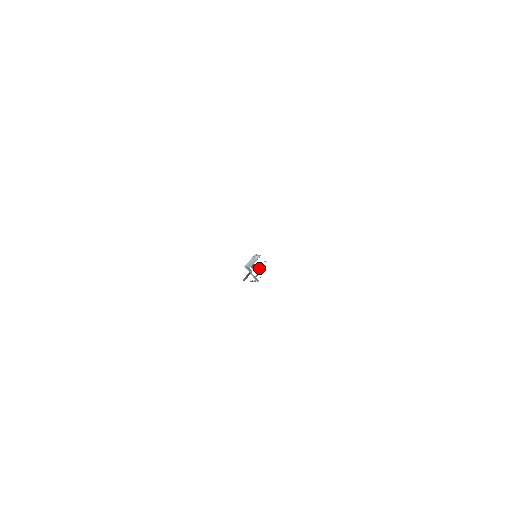
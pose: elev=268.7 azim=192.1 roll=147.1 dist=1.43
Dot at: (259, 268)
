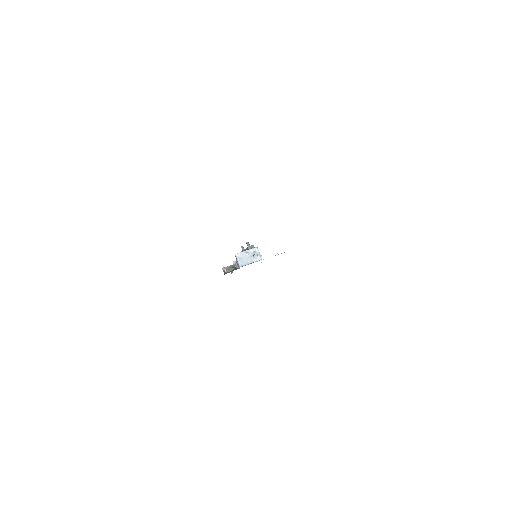
Dot at: occluded
